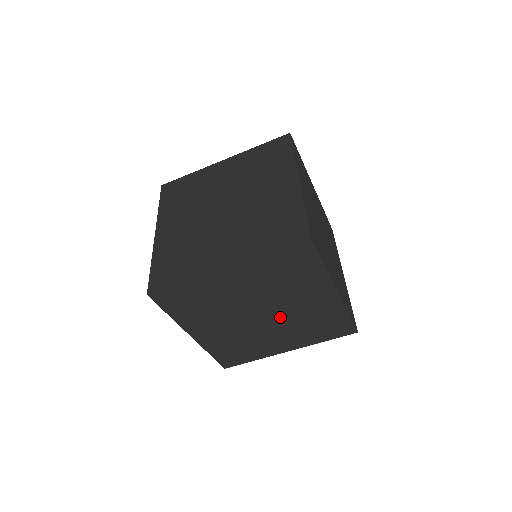
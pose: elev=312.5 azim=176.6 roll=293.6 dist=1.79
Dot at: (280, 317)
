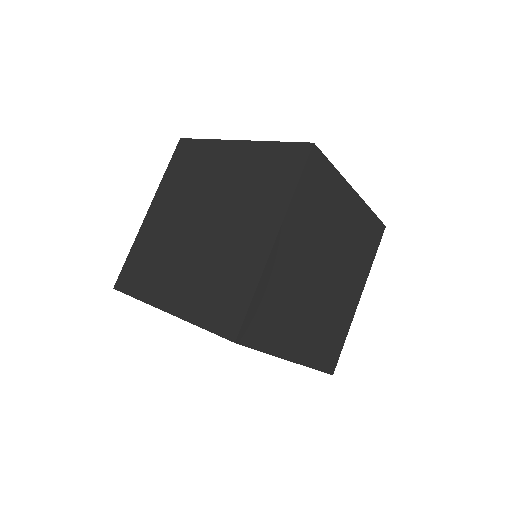
Dot at: occluded
